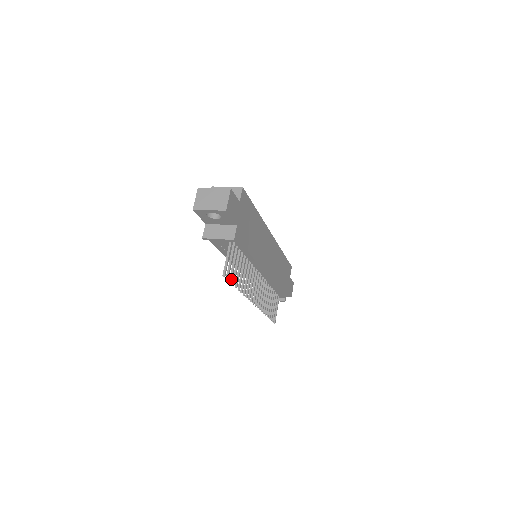
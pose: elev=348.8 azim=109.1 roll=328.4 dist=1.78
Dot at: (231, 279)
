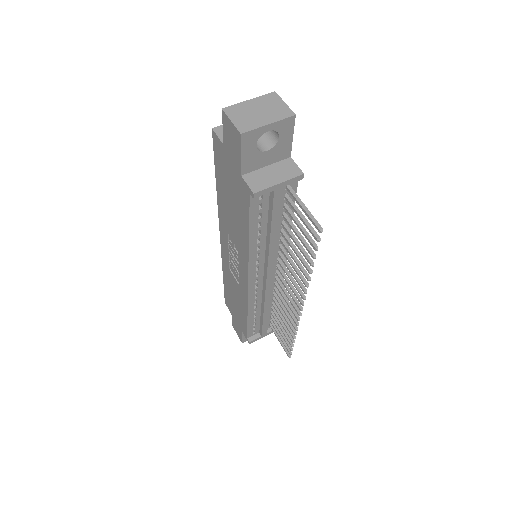
Dot at: (315, 244)
